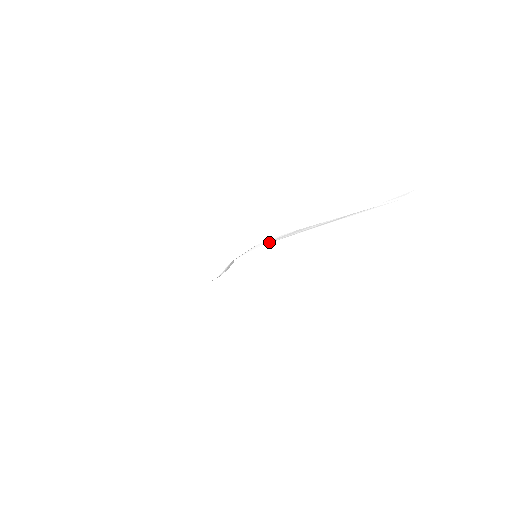
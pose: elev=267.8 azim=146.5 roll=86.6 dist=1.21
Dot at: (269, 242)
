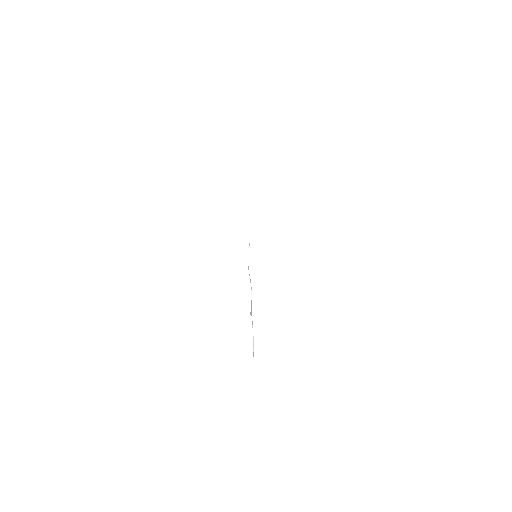
Dot at: (253, 230)
